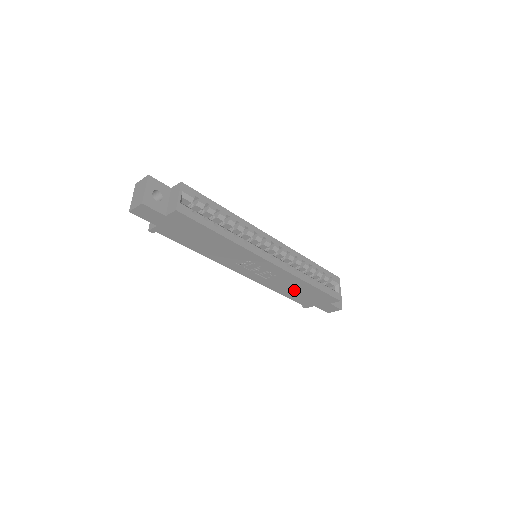
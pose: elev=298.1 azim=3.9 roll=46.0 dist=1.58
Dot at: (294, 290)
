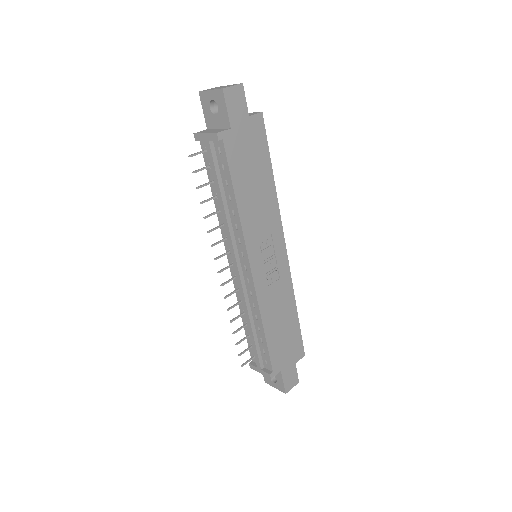
Dot at: (279, 322)
